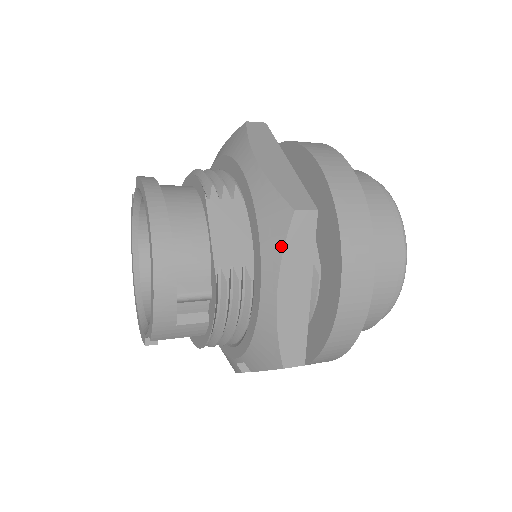
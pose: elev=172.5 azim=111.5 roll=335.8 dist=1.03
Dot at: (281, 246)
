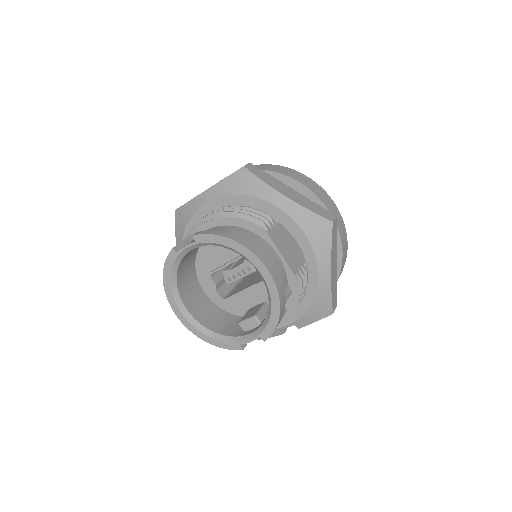
Dot at: (329, 245)
